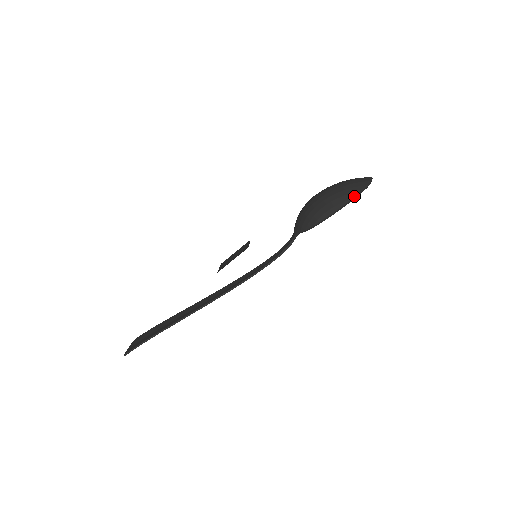
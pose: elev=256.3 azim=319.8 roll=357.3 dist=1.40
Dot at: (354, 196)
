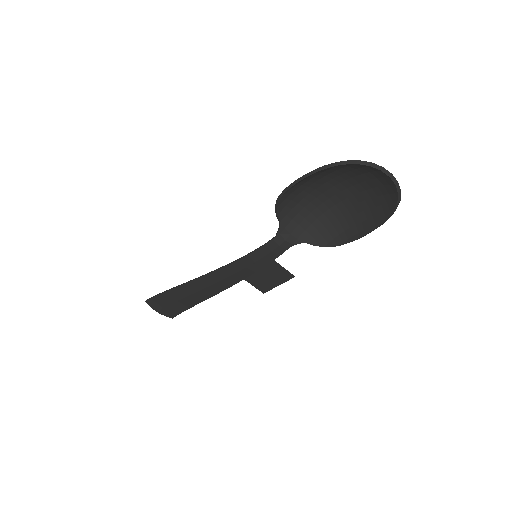
Dot at: (328, 164)
